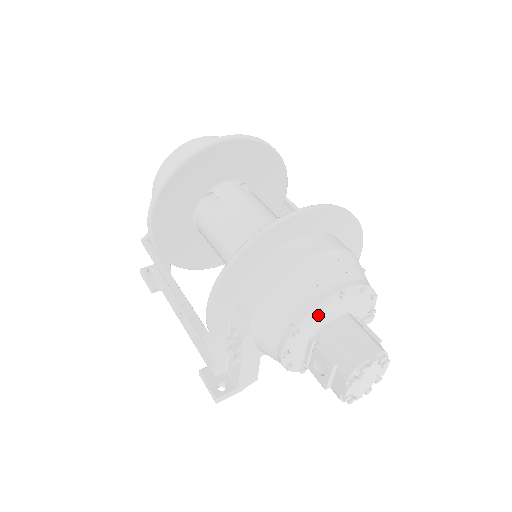
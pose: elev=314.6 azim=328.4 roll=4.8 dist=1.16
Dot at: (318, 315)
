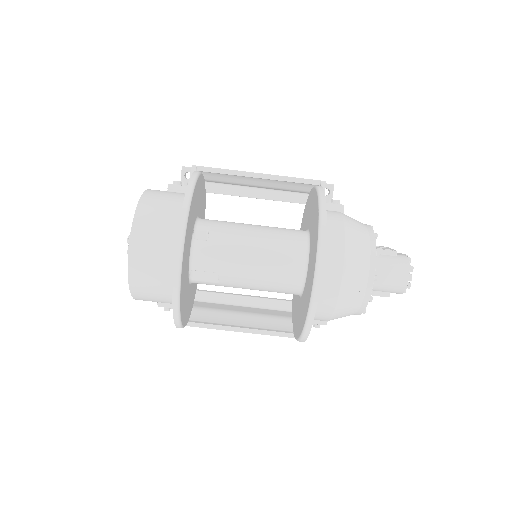
Dot at: occluded
